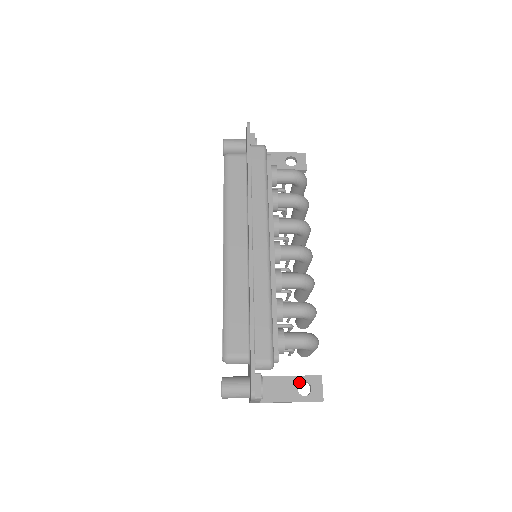
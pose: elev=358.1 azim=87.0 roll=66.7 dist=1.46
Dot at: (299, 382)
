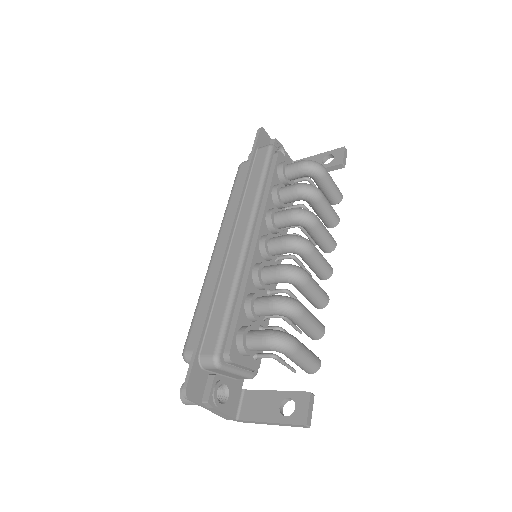
Dot at: (283, 399)
